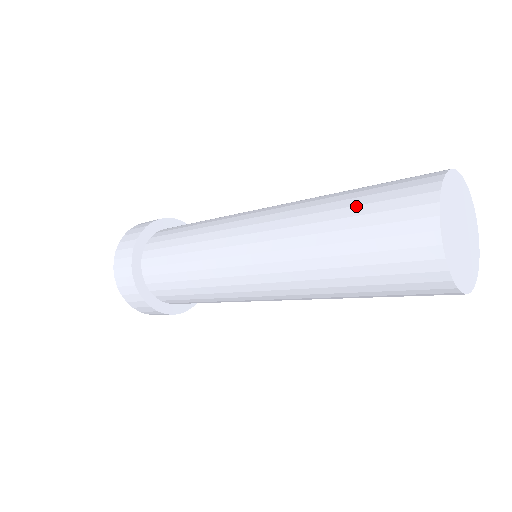
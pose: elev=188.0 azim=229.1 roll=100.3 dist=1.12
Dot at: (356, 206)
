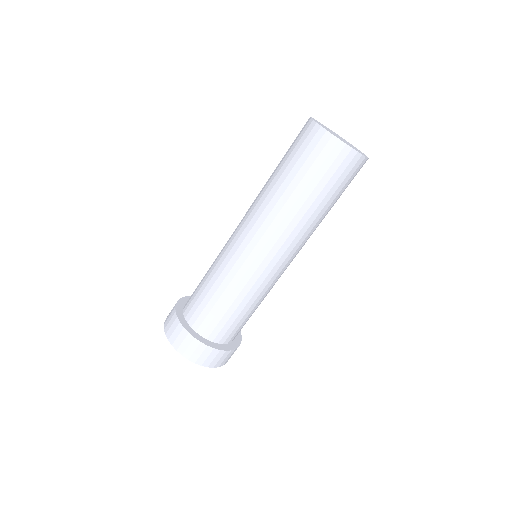
Dot at: (283, 160)
